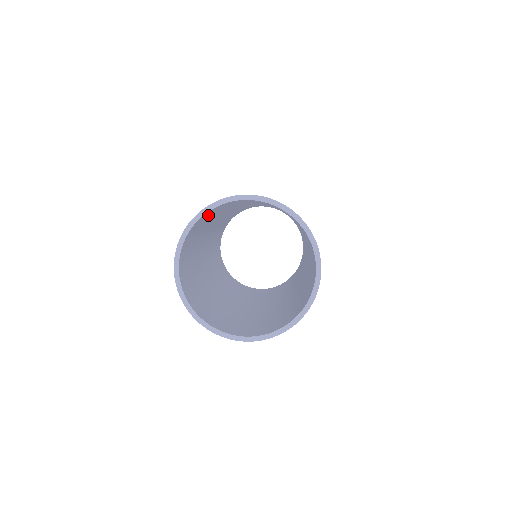
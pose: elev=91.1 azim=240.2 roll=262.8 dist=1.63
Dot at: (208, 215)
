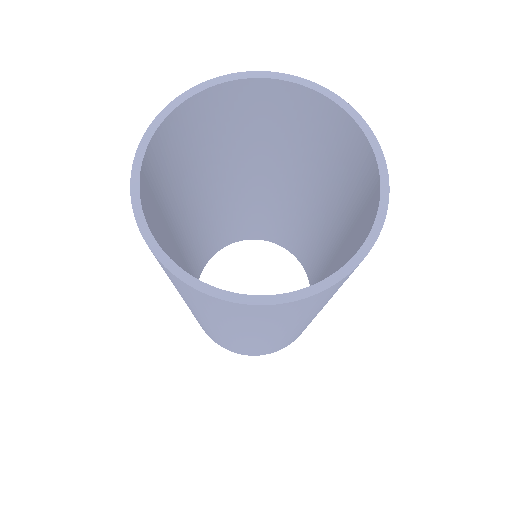
Dot at: (162, 159)
